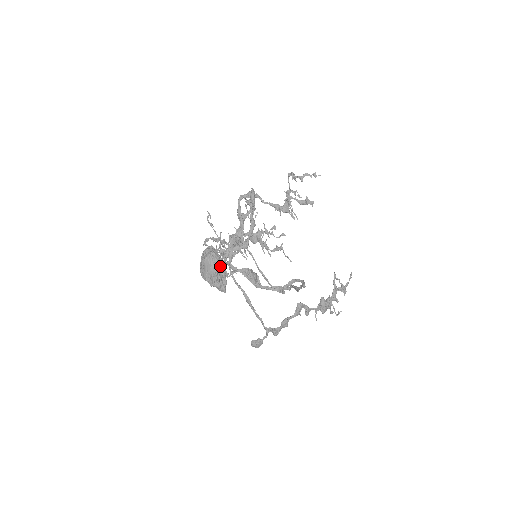
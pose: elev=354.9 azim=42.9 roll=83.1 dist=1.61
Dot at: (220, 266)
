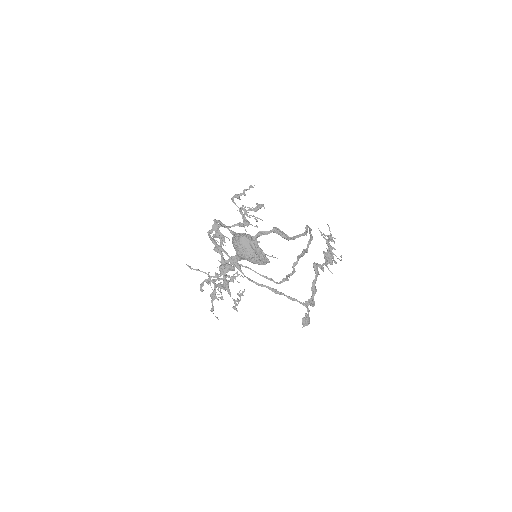
Dot at: (254, 241)
